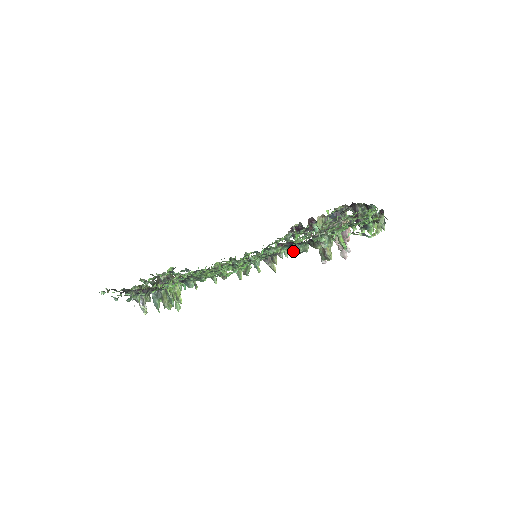
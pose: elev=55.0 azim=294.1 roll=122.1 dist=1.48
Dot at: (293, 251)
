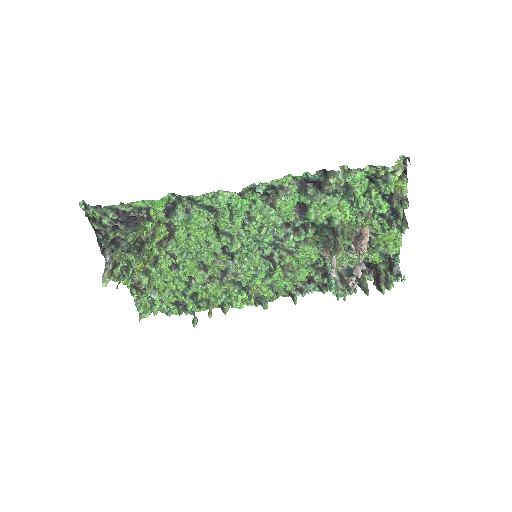
Dot at: (300, 236)
